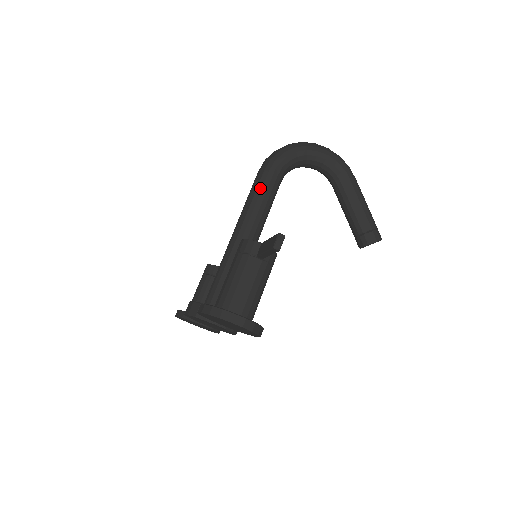
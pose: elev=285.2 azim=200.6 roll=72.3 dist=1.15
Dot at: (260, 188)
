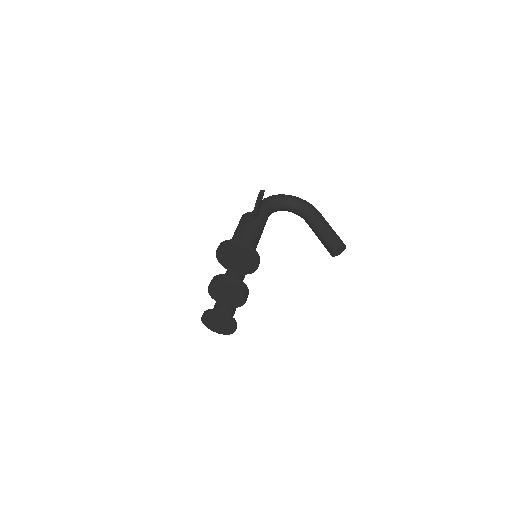
Dot at: occluded
